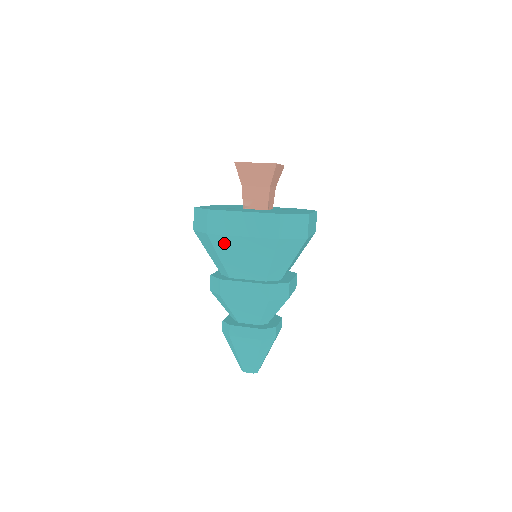
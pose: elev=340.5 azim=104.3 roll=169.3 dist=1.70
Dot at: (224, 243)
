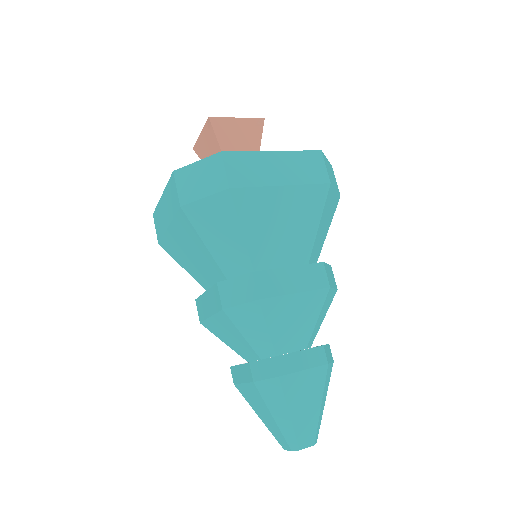
Dot at: (254, 203)
